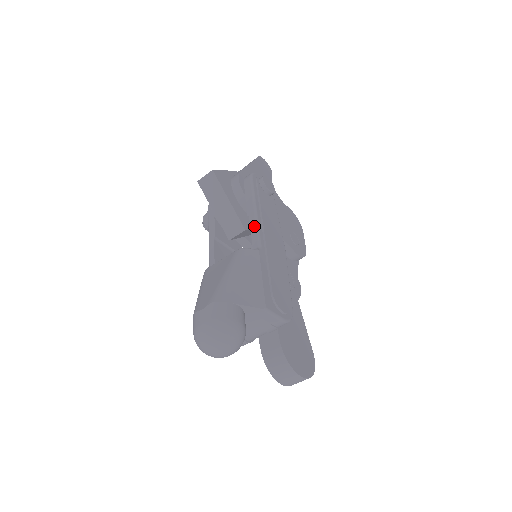
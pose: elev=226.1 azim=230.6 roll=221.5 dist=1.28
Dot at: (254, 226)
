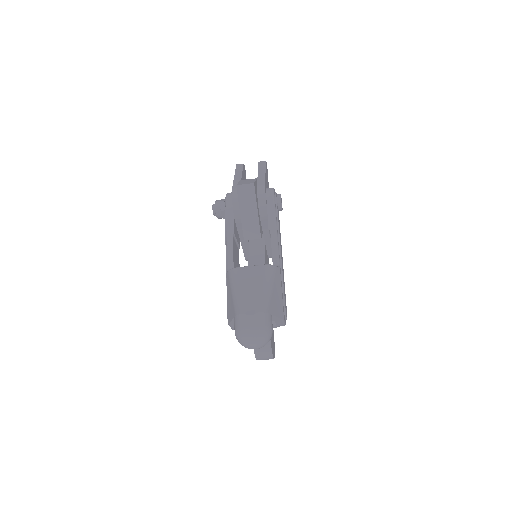
Dot at: (275, 243)
